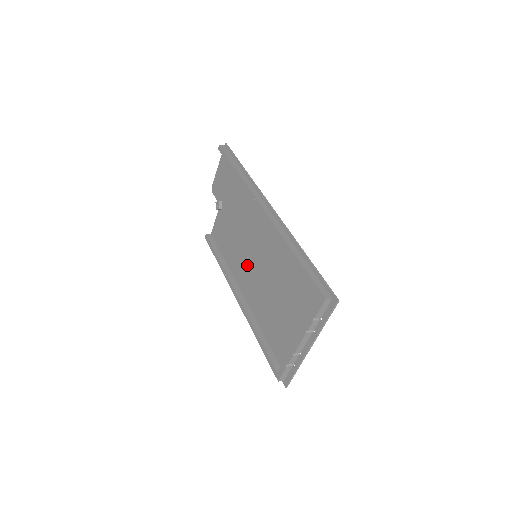
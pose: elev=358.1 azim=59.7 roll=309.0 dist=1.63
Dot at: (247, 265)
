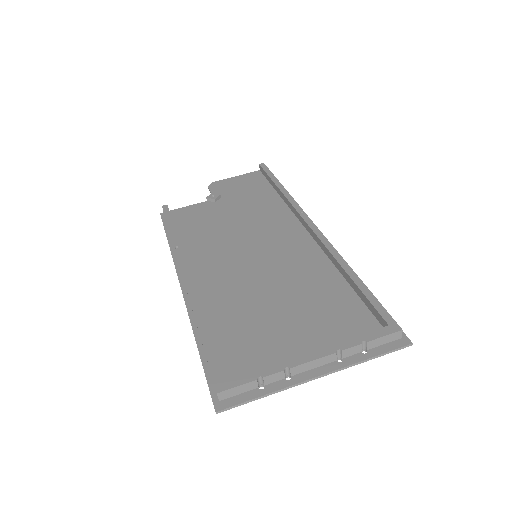
Dot at: (229, 257)
